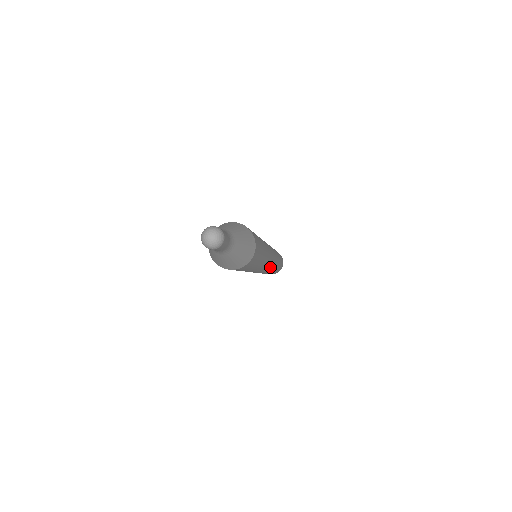
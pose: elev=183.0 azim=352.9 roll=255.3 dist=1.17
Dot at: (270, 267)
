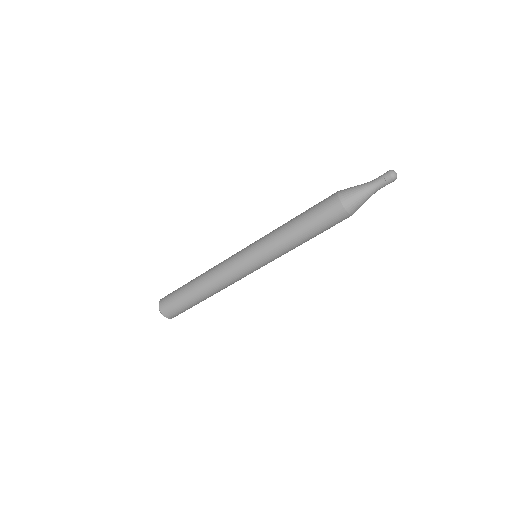
Dot at: (244, 272)
